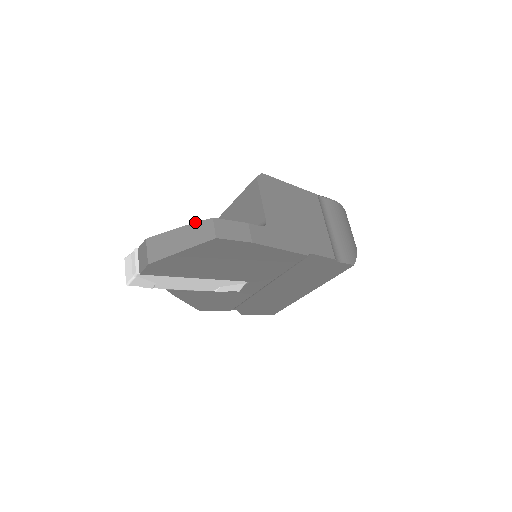
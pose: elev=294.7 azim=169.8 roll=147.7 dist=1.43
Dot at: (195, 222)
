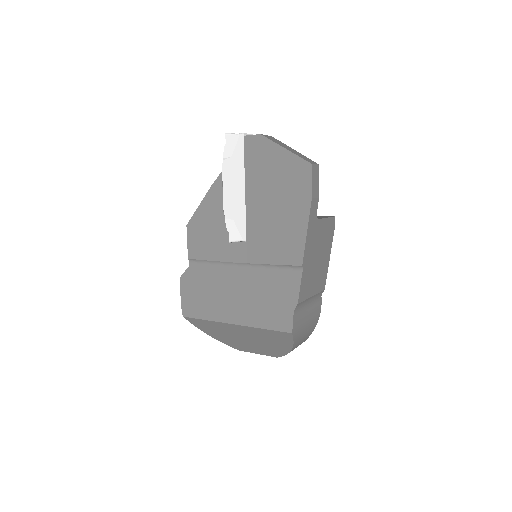
Dot at: occluded
